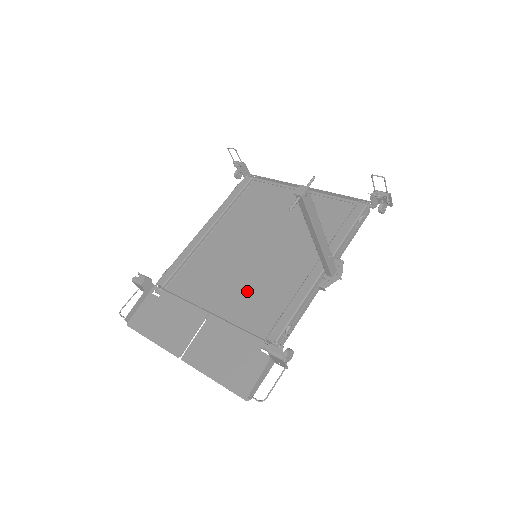
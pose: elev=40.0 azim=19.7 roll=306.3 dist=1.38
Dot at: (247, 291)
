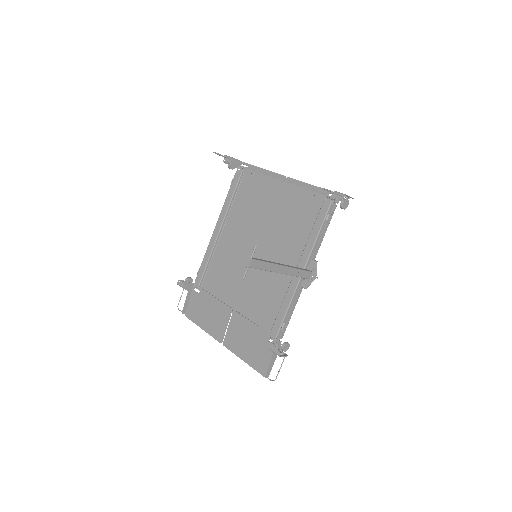
Dot at: (254, 290)
